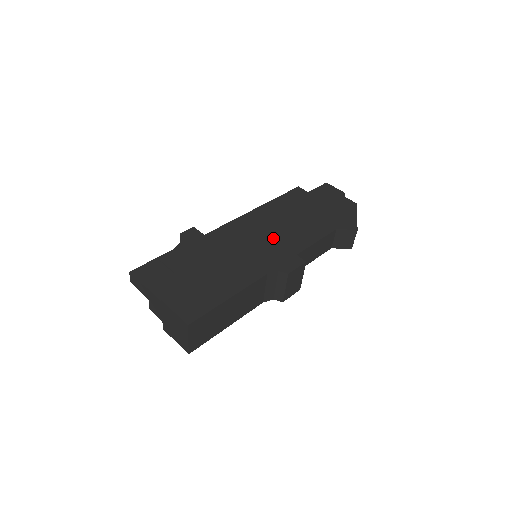
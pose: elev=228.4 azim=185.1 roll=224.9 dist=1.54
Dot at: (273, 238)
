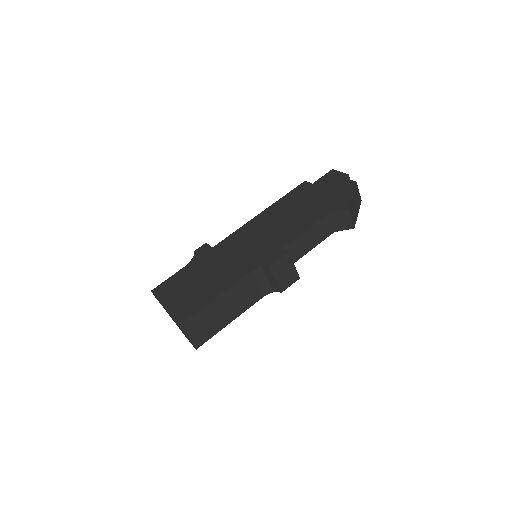
Dot at: (267, 237)
